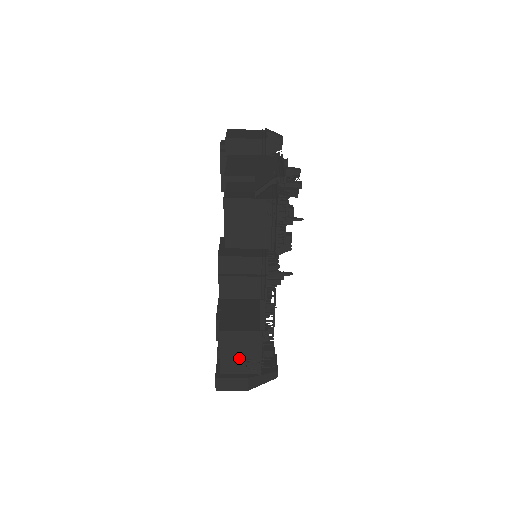
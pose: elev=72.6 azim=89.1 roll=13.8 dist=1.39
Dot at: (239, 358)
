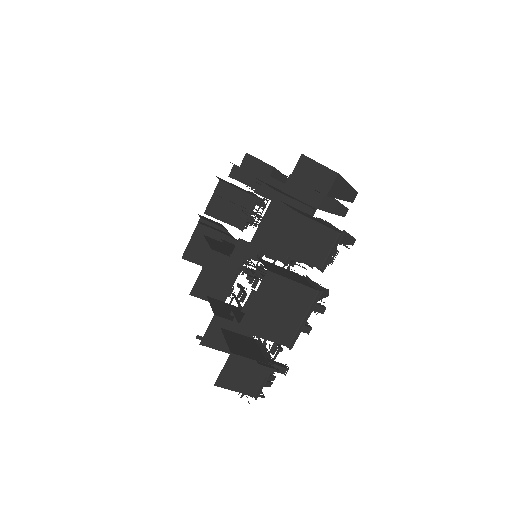
Dot at: occluded
